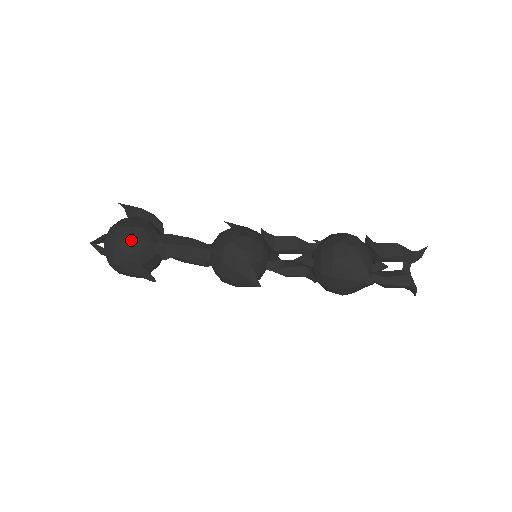
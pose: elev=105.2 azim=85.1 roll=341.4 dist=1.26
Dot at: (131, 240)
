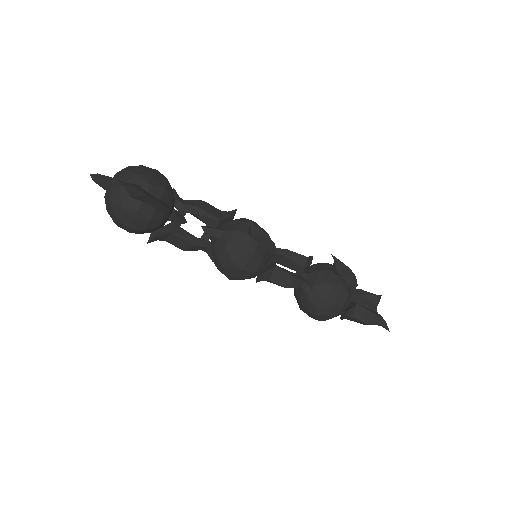
Dot at: (130, 232)
